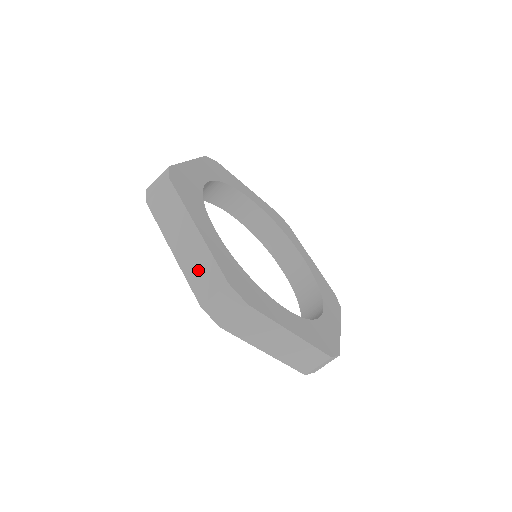
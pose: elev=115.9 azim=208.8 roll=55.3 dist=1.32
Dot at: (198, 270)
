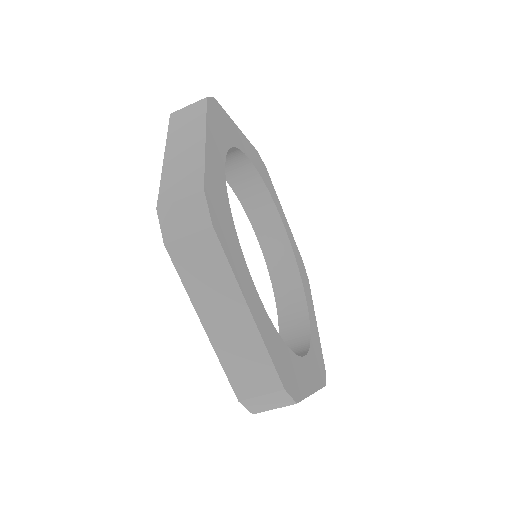
Dot at: (243, 362)
